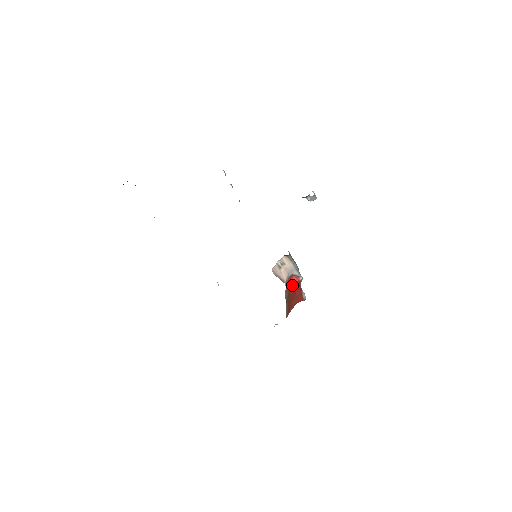
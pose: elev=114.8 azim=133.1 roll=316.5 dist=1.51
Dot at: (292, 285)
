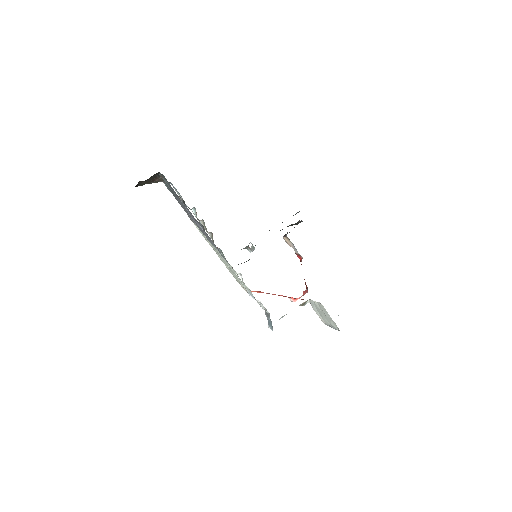
Dot at: (300, 261)
